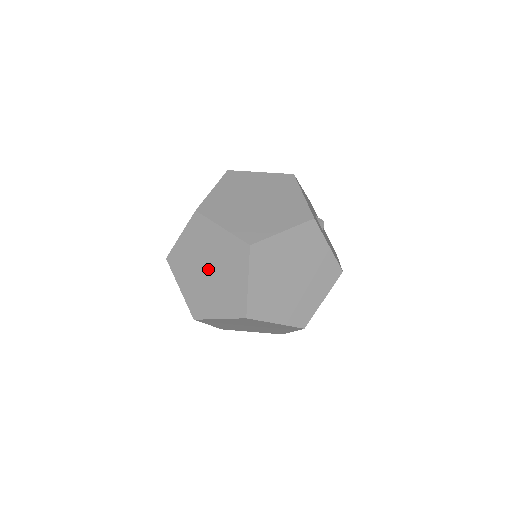
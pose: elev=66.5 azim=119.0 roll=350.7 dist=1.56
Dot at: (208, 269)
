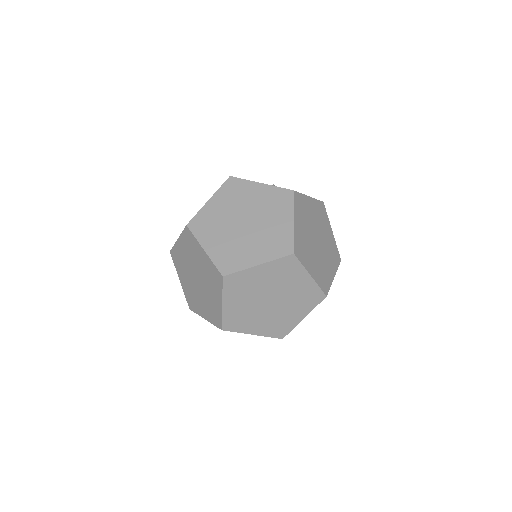
Dot at: (196, 278)
